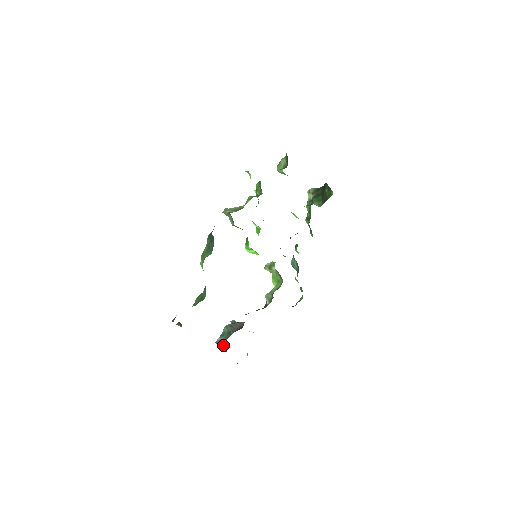
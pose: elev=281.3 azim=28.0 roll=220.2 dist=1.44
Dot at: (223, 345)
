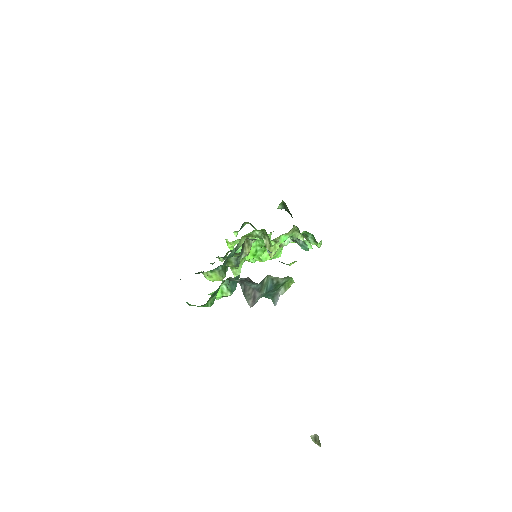
Dot at: (241, 286)
